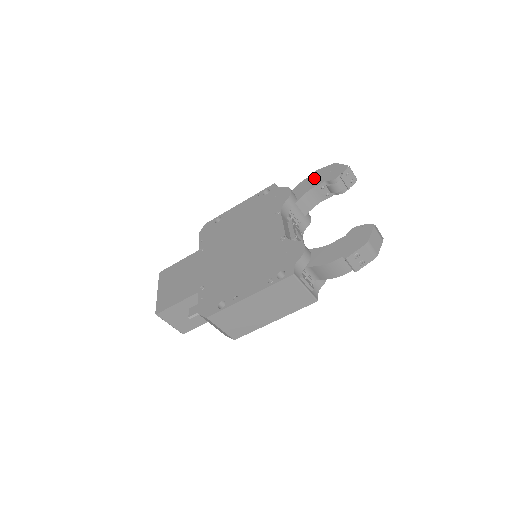
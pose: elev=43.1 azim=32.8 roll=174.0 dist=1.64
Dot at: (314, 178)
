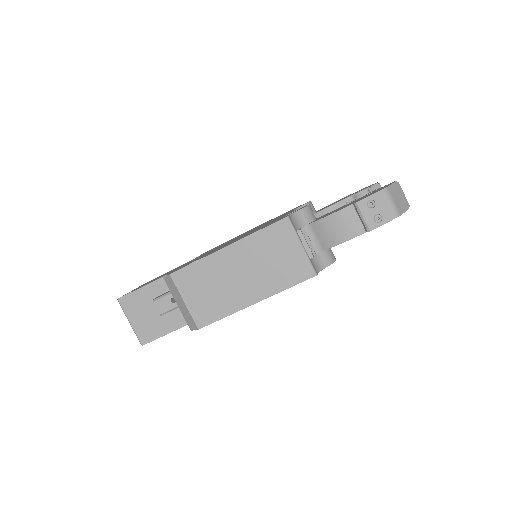
Dot at: occluded
